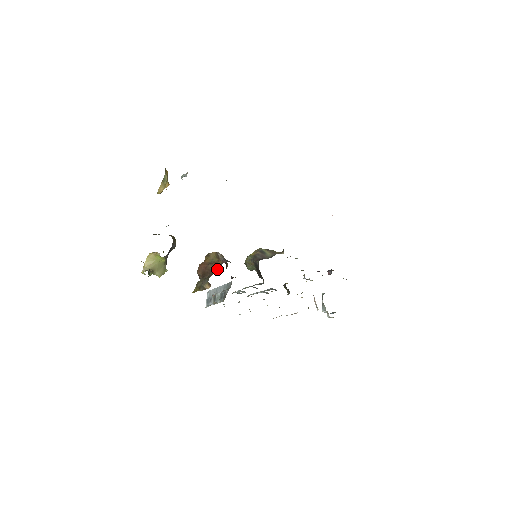
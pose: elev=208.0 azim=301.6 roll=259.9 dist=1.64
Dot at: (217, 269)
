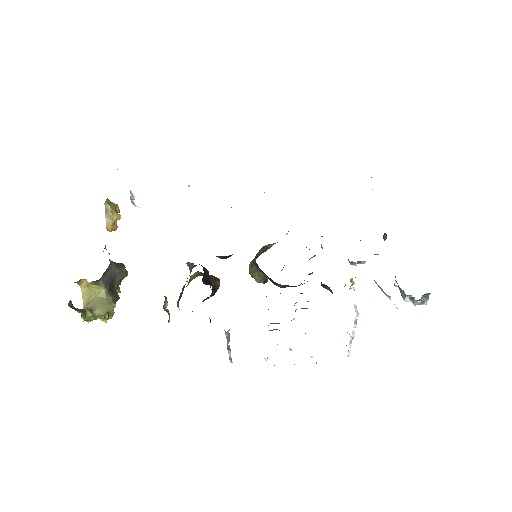
Dot at: occluded
